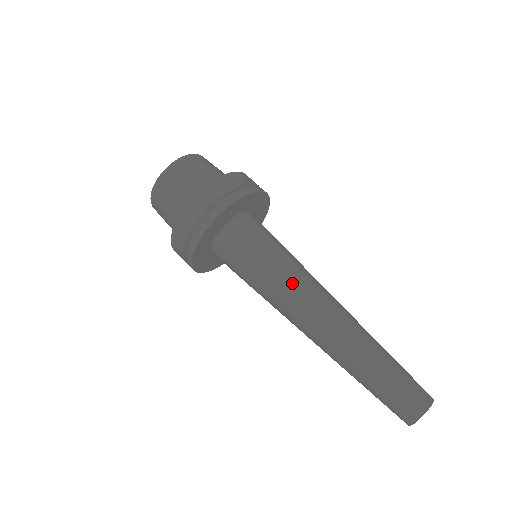
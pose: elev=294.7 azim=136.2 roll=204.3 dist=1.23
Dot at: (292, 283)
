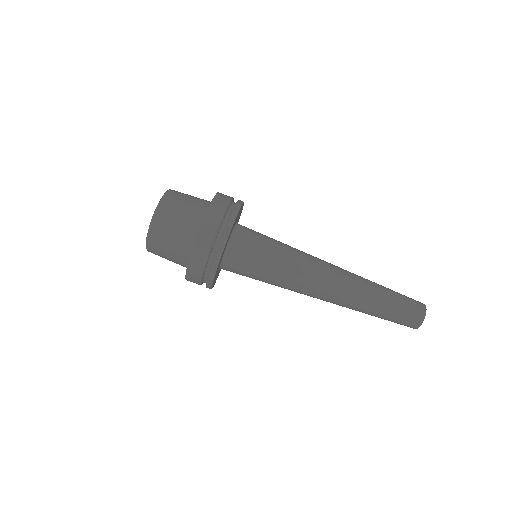
Dot at: (294, 282)
